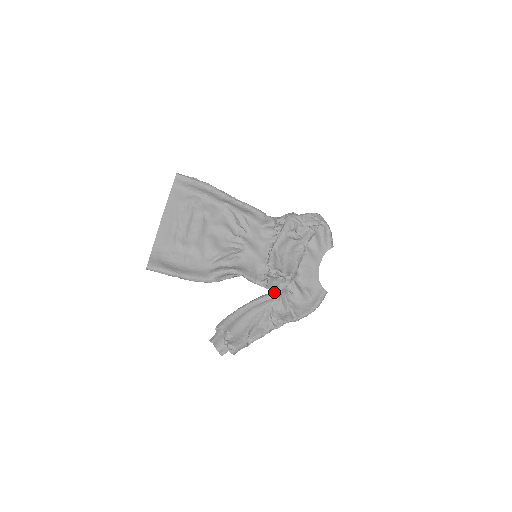
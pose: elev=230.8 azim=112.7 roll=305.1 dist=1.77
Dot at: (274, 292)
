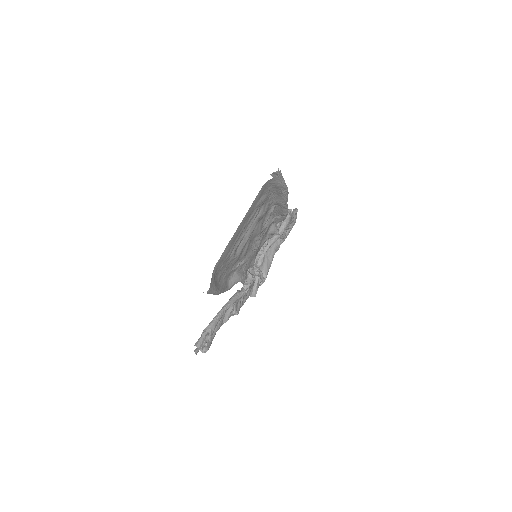
Dot at: occluded
